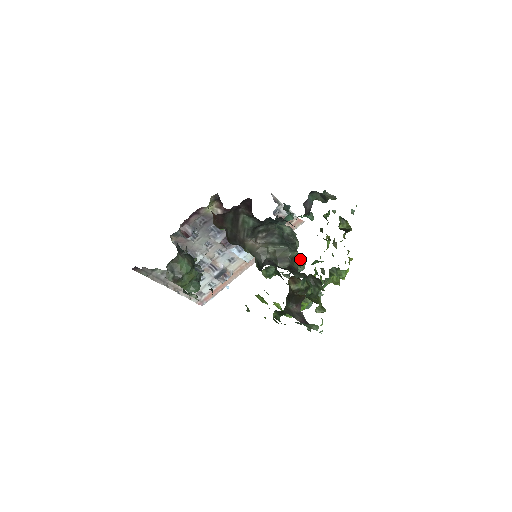
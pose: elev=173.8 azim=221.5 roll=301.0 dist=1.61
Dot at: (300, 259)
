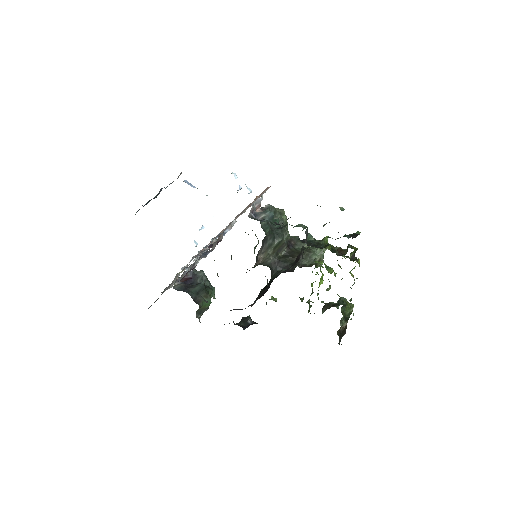
Dot at: (284, 220)
